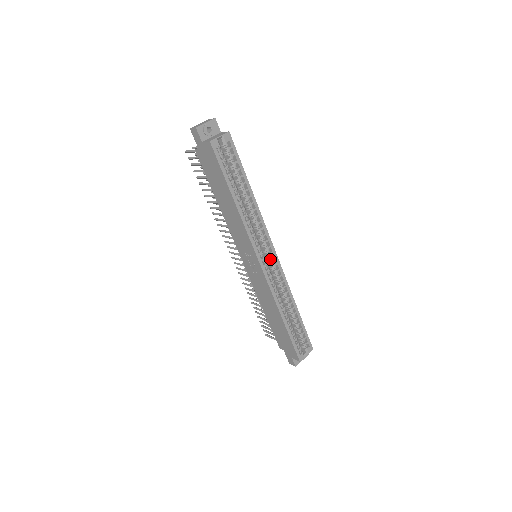
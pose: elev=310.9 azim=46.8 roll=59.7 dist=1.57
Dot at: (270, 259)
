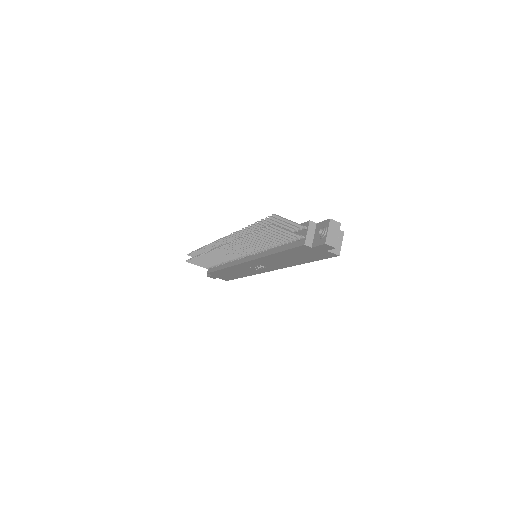
Dot at: occluded
